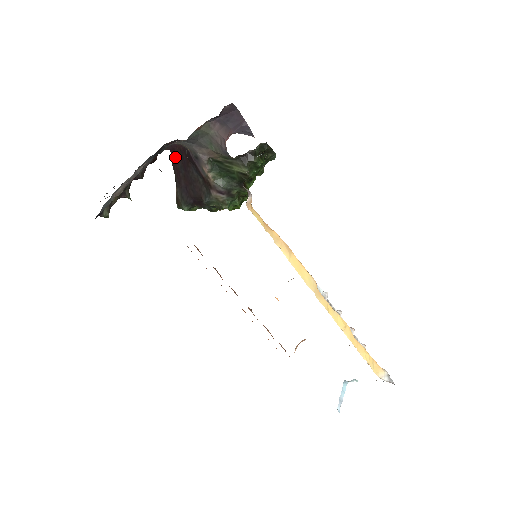
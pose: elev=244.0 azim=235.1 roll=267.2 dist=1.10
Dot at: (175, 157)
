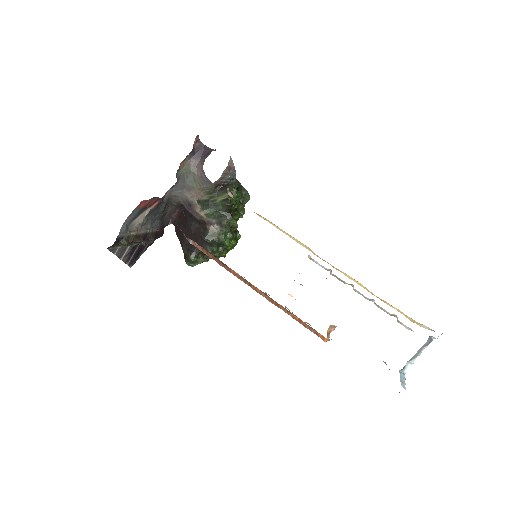
Dot at: (177, 226)
